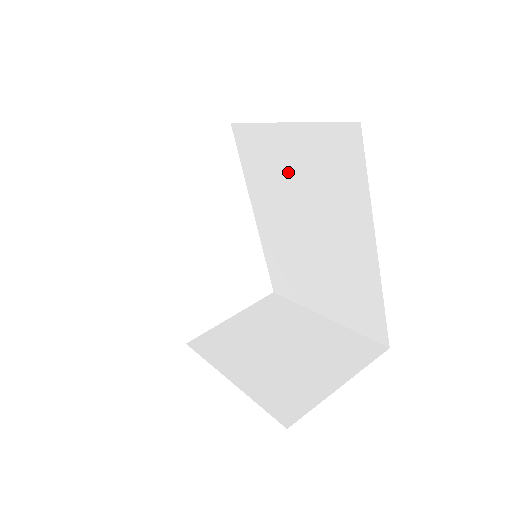
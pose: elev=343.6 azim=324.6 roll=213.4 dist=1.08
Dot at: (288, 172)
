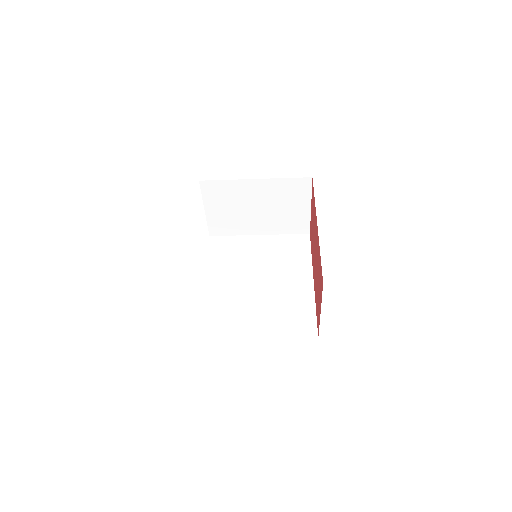
Dot at: (254, 255)
